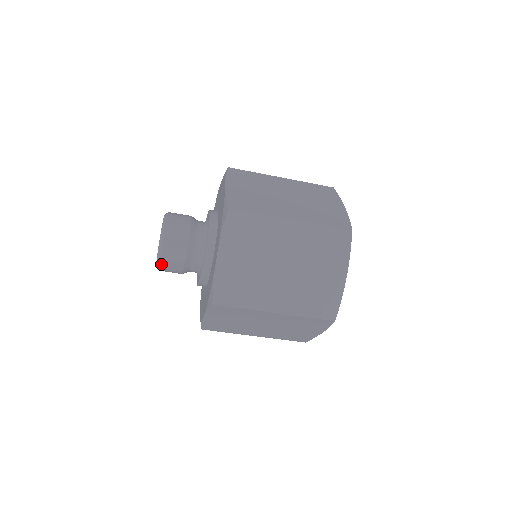
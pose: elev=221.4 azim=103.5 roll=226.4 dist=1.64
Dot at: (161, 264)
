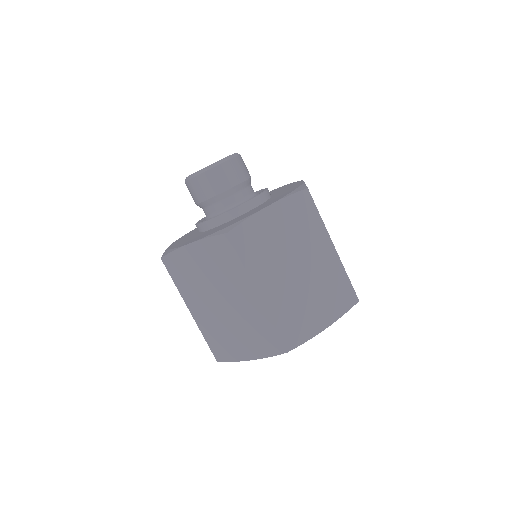
Dot at: (202, 175)
